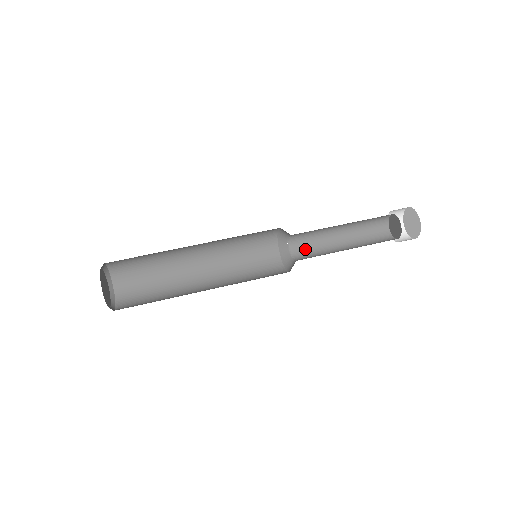
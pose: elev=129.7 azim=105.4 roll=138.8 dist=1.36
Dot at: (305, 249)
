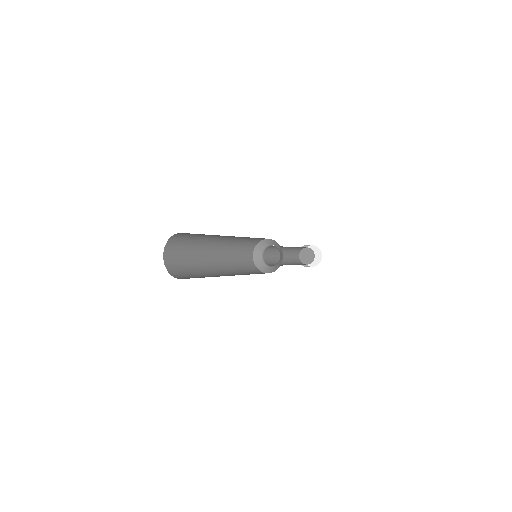
Dot at: (269, 260)
